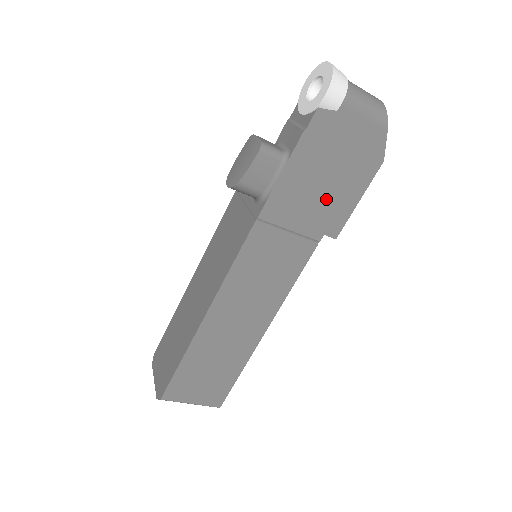
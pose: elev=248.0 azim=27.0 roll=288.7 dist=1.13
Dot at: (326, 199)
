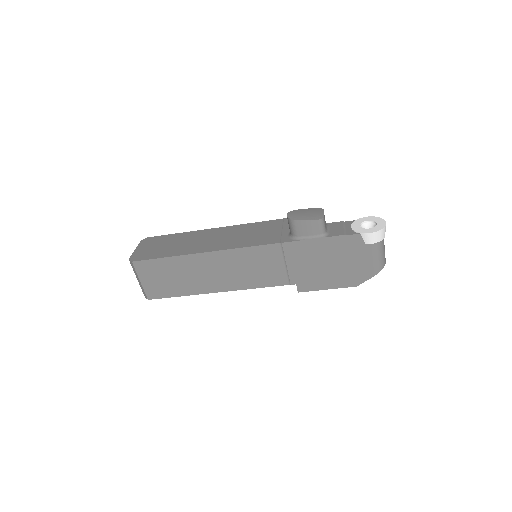
Dot at: (317, 271)
